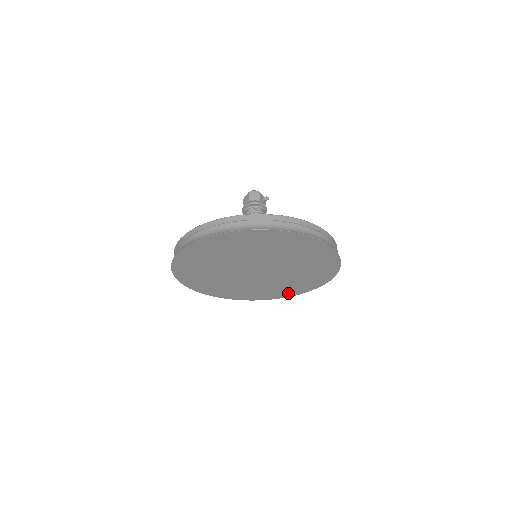
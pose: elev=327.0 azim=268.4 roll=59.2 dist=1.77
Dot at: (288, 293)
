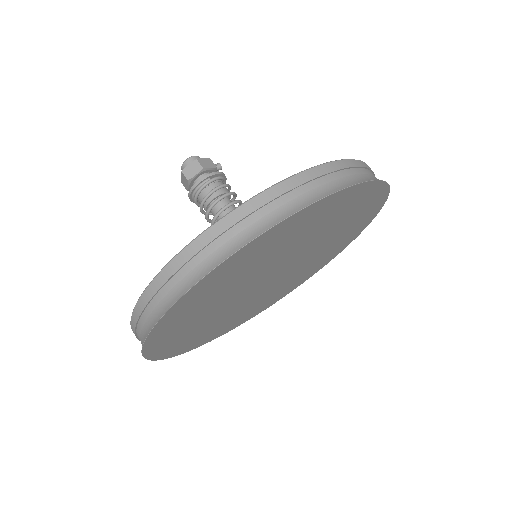
Dot at: (253, 314)
